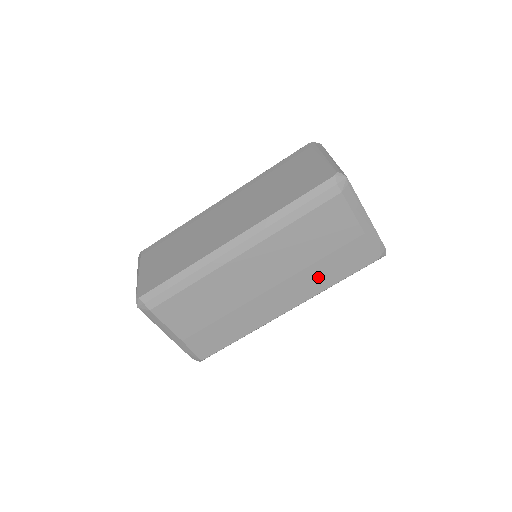
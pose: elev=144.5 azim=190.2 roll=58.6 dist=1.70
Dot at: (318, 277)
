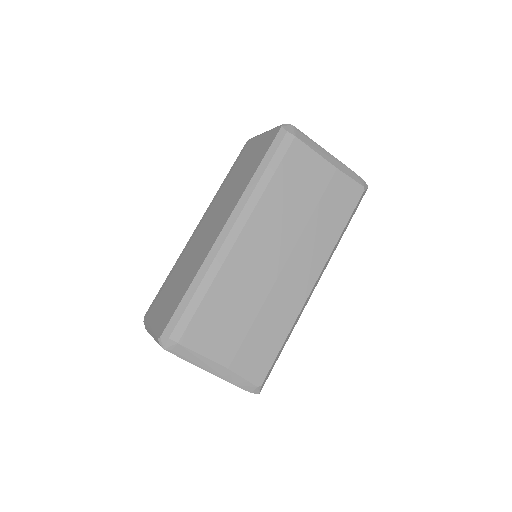
Dot at: (322, 232)
